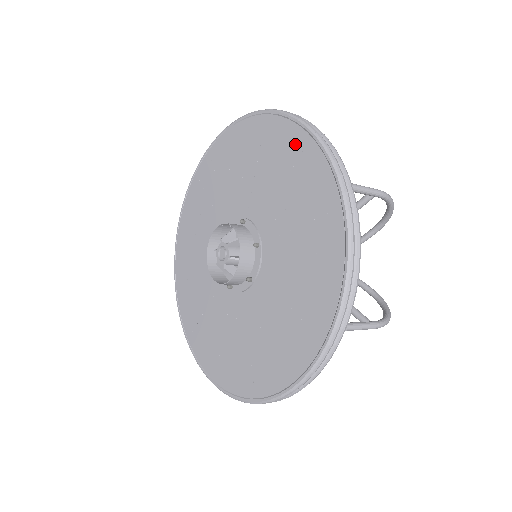
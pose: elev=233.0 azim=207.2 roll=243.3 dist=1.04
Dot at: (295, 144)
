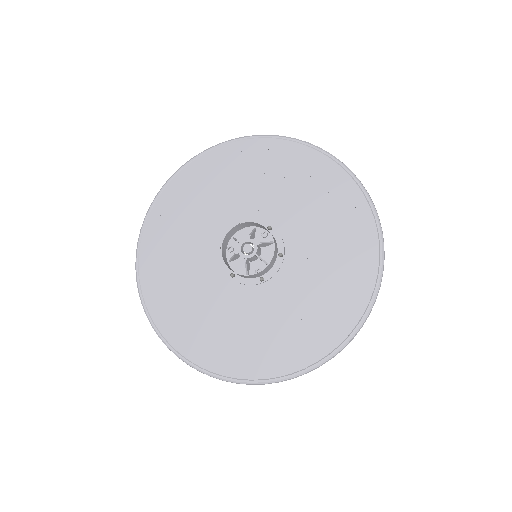
Dot at: (350, 198)
